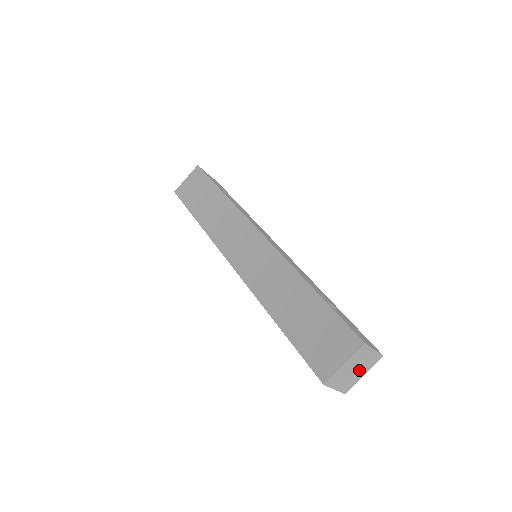
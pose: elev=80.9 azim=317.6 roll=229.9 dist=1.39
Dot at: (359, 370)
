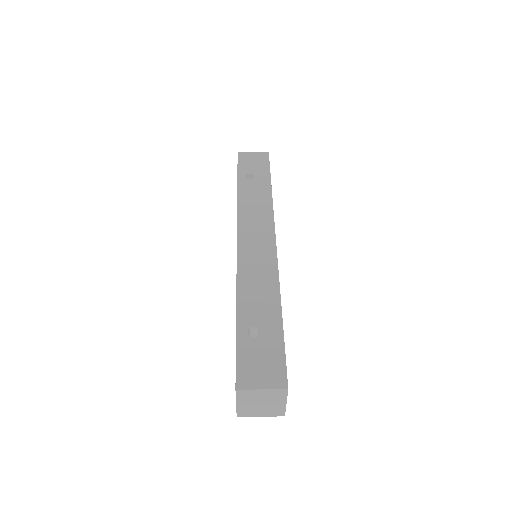
Dot at: (270, 402)
